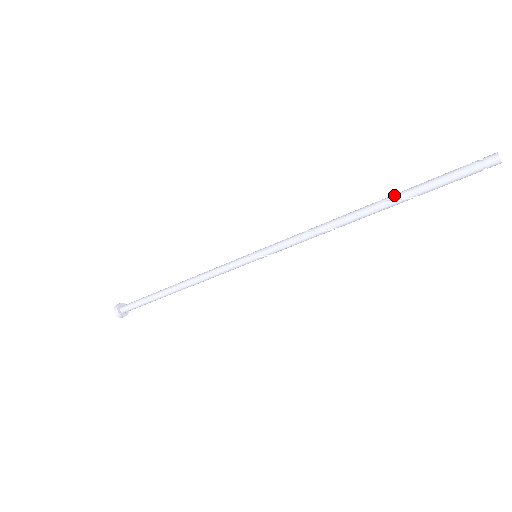
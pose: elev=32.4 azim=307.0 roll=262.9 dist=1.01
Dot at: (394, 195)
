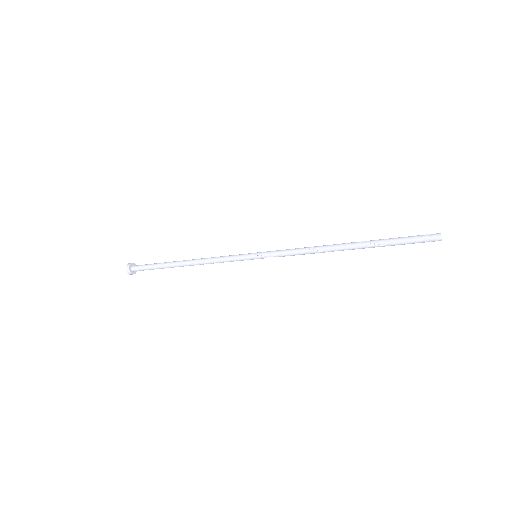
Dot at: occluded
